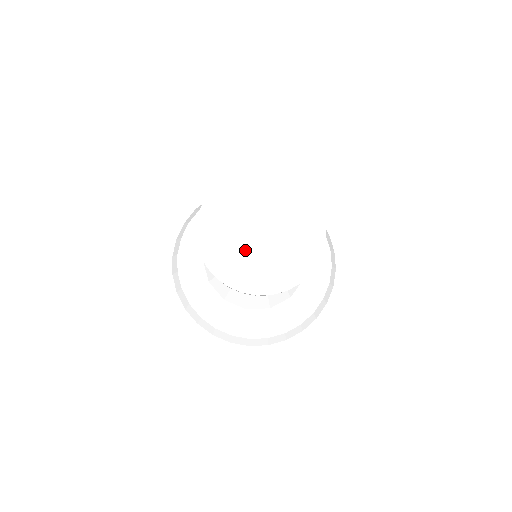
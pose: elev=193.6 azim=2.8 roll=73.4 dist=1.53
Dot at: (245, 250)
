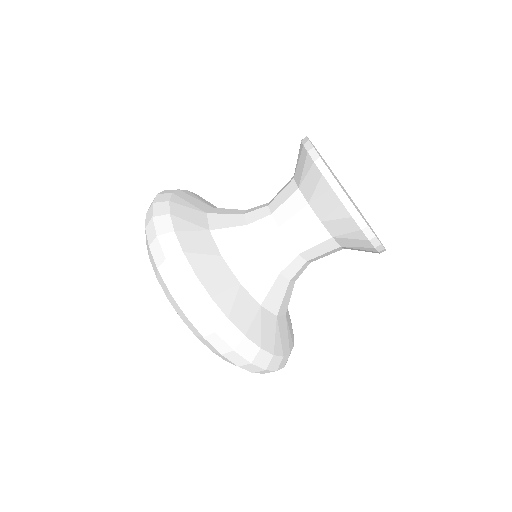
Dot at: (355, 206)
